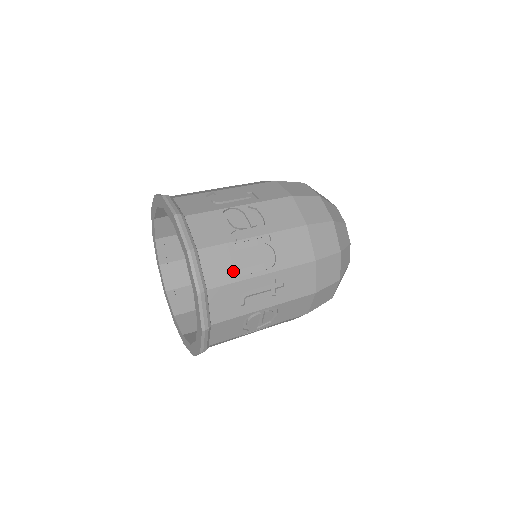
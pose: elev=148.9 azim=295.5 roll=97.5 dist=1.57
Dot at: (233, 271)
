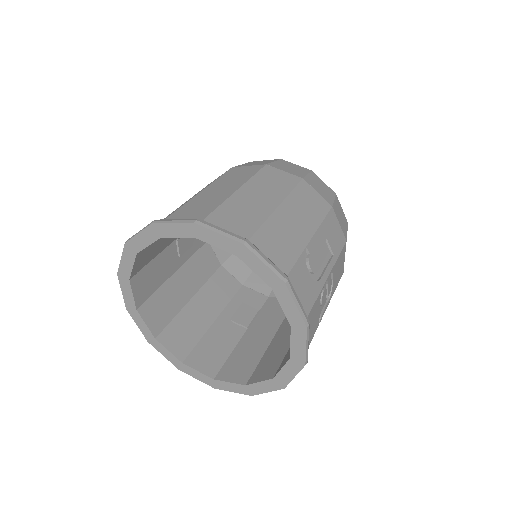
Dot at: occluded
